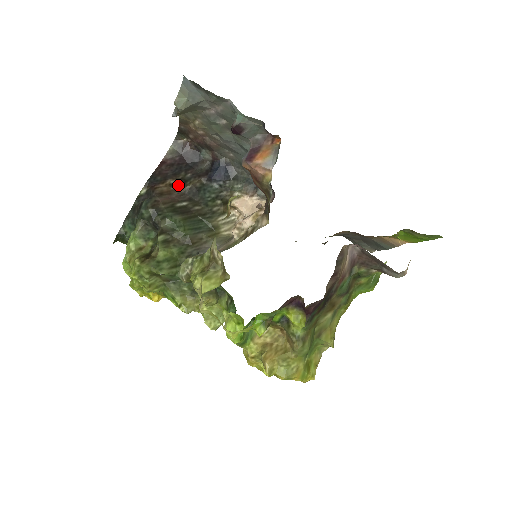
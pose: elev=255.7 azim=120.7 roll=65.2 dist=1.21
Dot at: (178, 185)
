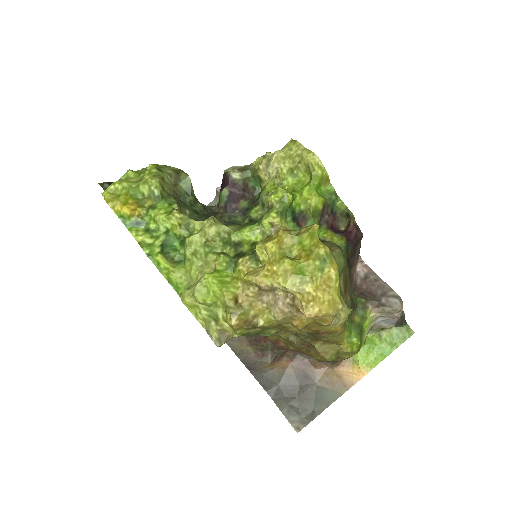
Dot at: occluded
